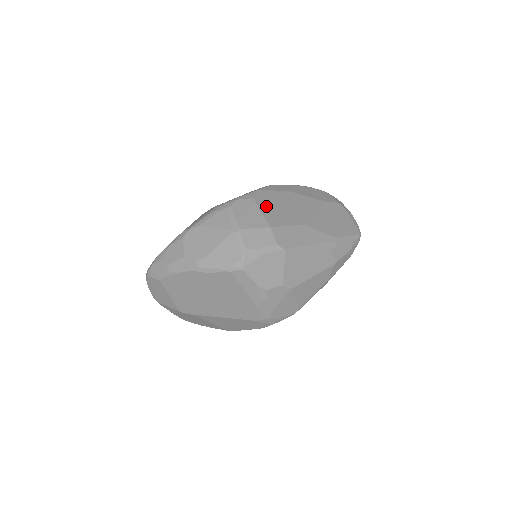
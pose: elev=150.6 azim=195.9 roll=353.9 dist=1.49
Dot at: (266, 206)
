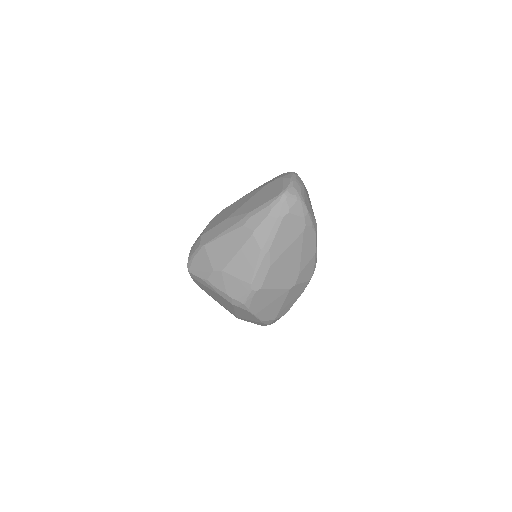
Dot at: (213, 221)
